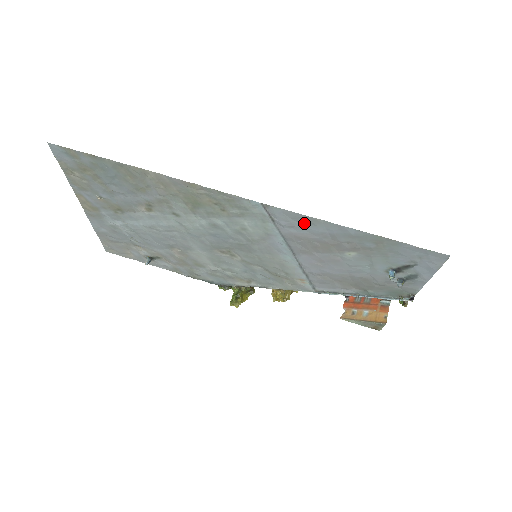
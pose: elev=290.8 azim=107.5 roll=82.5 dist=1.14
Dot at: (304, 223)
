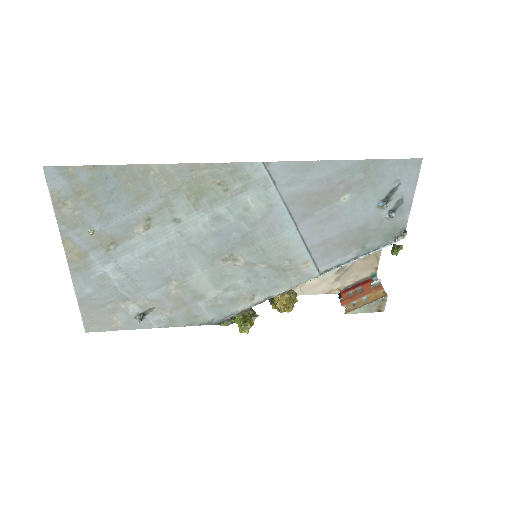
Dot at: (302, 173)
